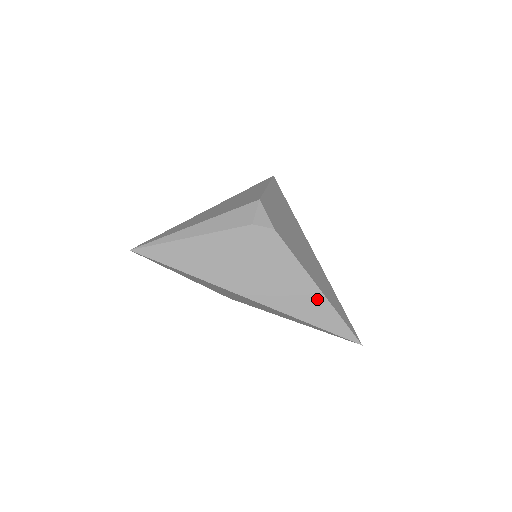
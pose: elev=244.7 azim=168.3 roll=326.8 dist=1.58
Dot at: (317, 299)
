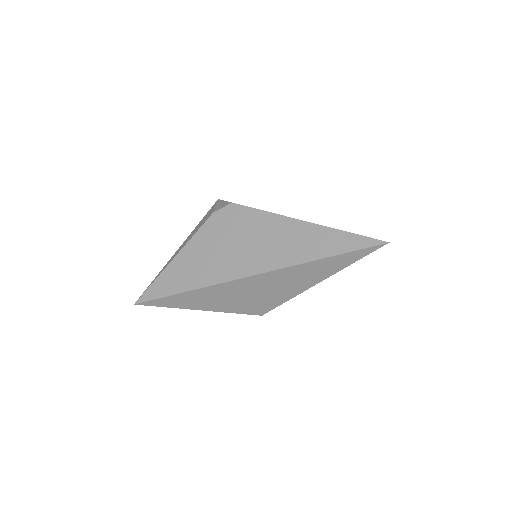
Dot at: (308, 231)
